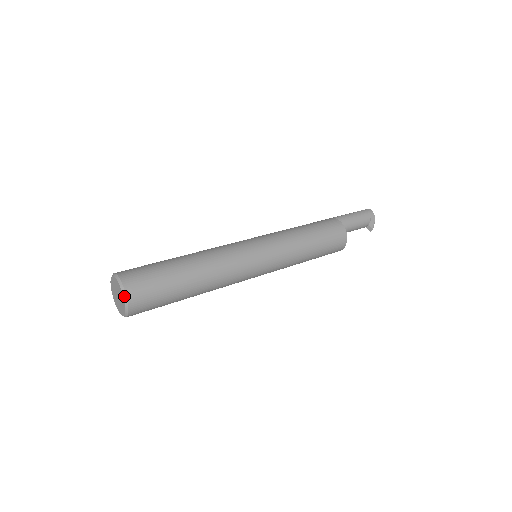
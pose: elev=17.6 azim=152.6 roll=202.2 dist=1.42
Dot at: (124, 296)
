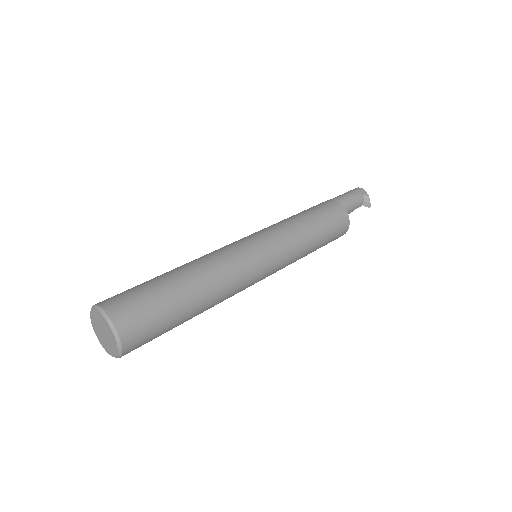
Dot at: (108, 321)
